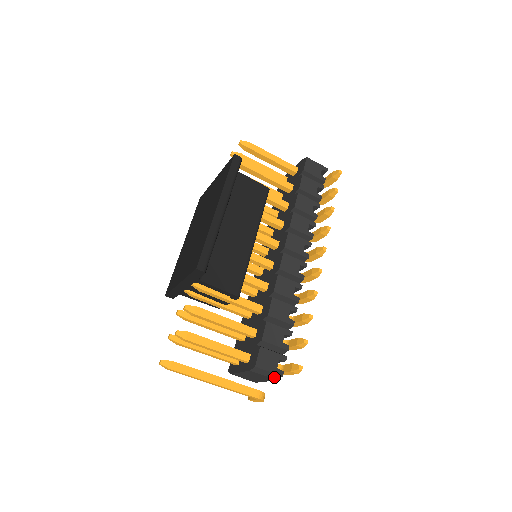
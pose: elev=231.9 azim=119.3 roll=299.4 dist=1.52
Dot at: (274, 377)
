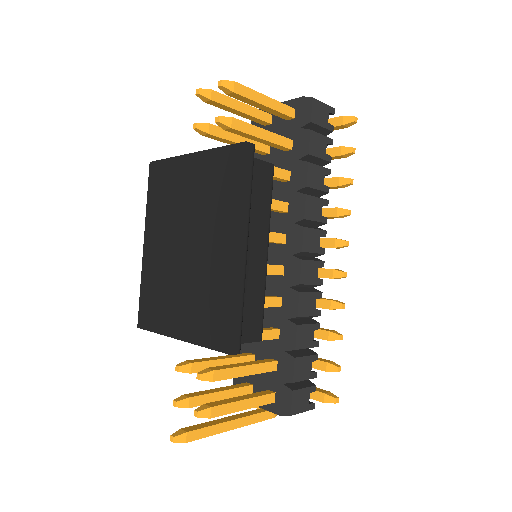
Dot at: occluded
